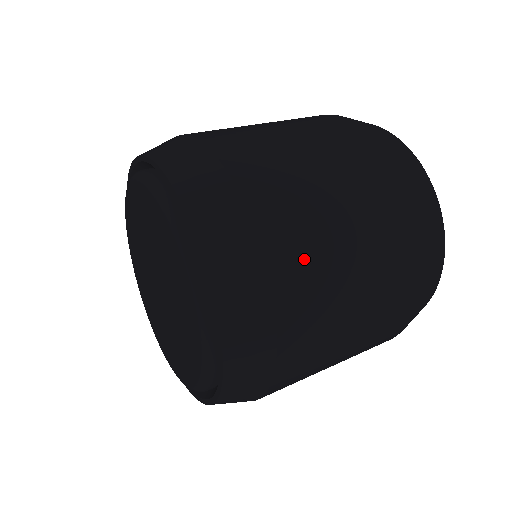
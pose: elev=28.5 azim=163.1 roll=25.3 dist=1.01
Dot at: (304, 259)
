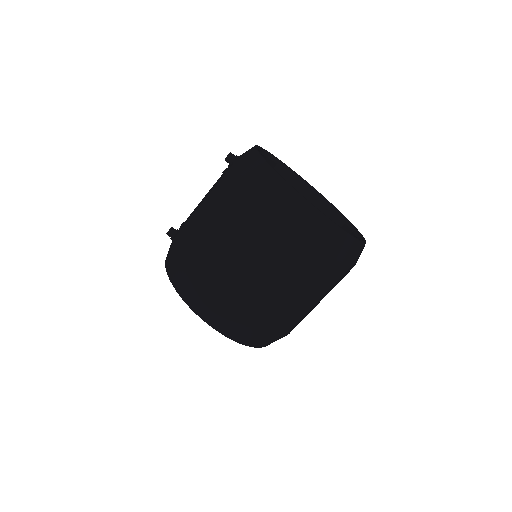
Dot at: (274, 318)
